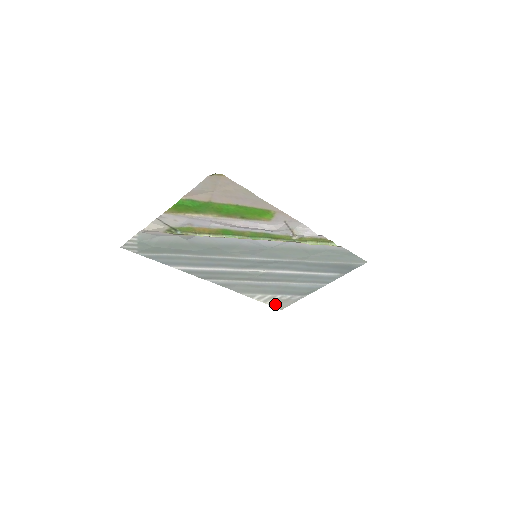
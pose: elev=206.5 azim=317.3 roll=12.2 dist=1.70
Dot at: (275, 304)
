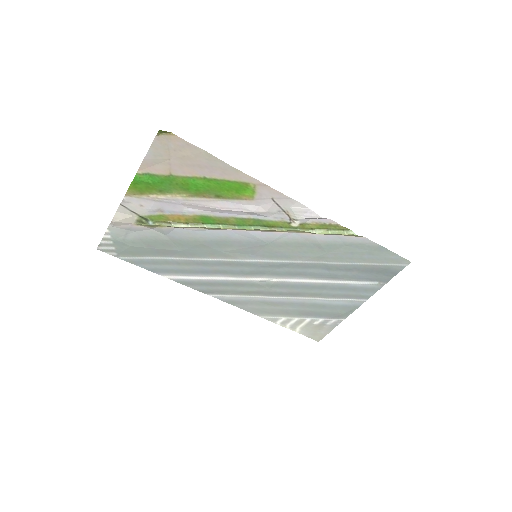
Dot at: (307, 332)
